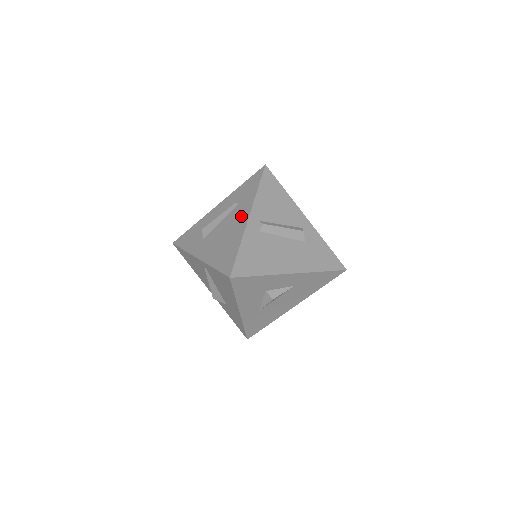
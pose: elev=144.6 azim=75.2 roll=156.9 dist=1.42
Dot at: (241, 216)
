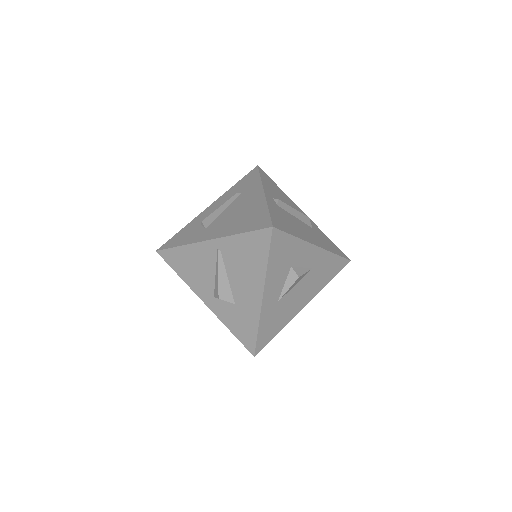
Dot at: (252, 195)
